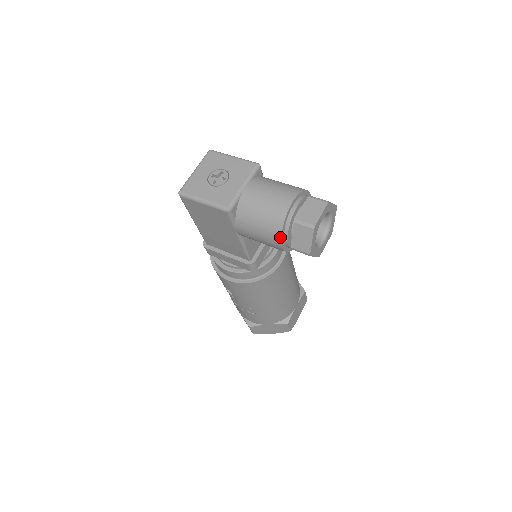
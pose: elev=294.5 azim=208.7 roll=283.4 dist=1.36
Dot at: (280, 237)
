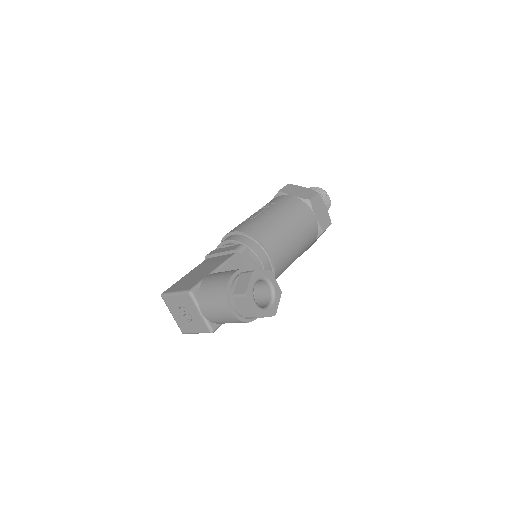
Dot at: occluded
